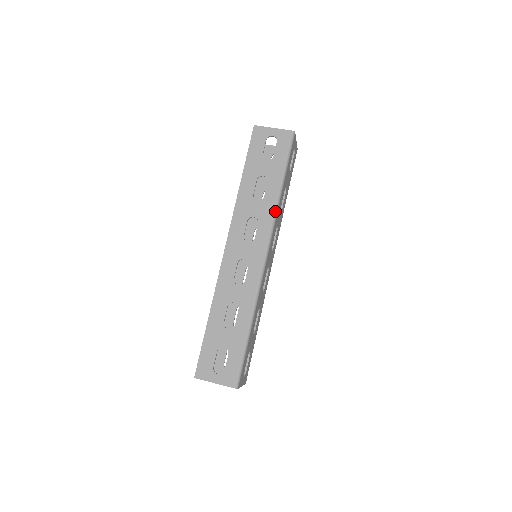
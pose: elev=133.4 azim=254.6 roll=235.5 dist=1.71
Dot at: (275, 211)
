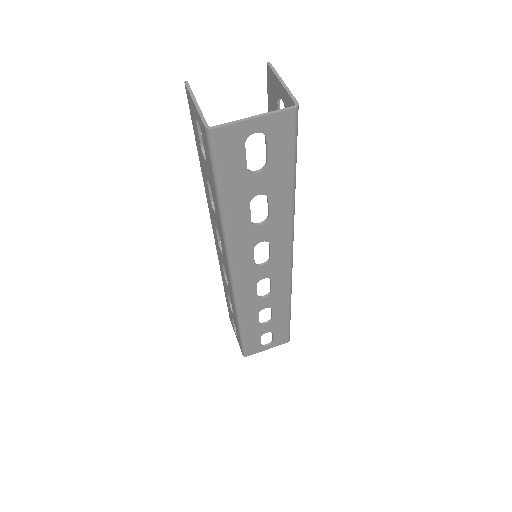
Dot at: (224, 240)
